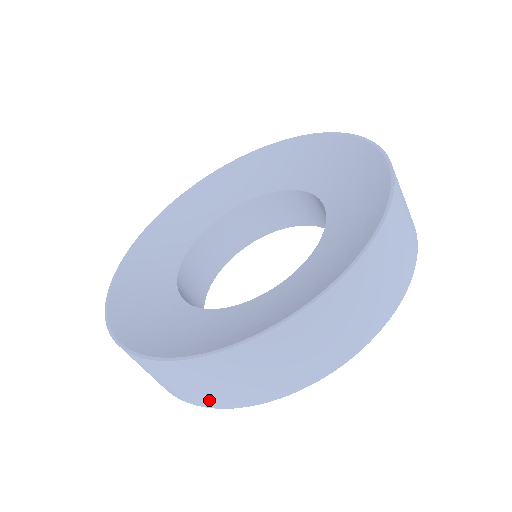
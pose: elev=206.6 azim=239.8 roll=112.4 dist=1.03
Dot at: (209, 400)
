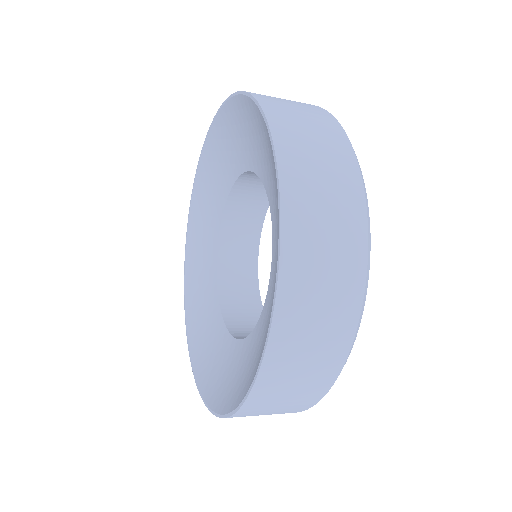
Dot at: (342, 325)
